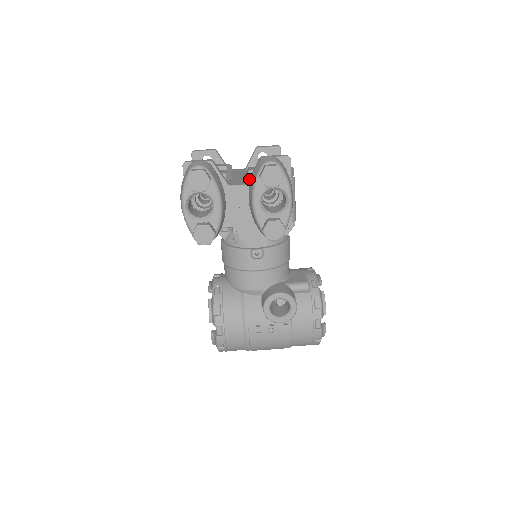
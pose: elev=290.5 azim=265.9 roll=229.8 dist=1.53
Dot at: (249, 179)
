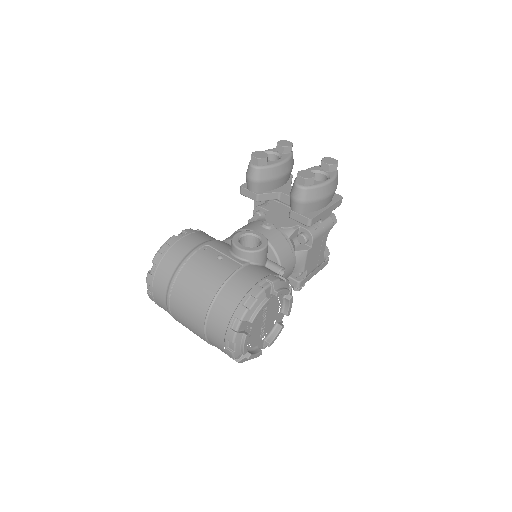
Dot at: occluded
